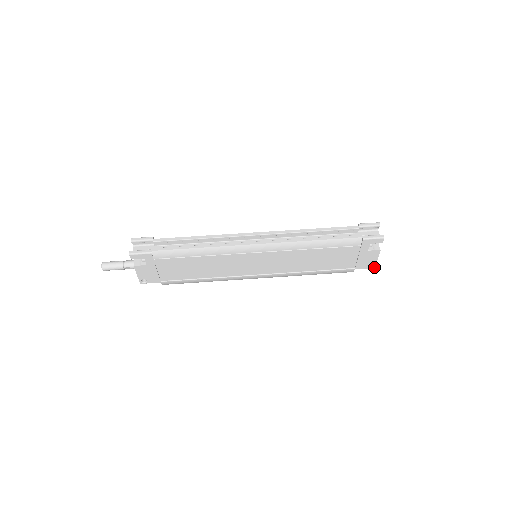
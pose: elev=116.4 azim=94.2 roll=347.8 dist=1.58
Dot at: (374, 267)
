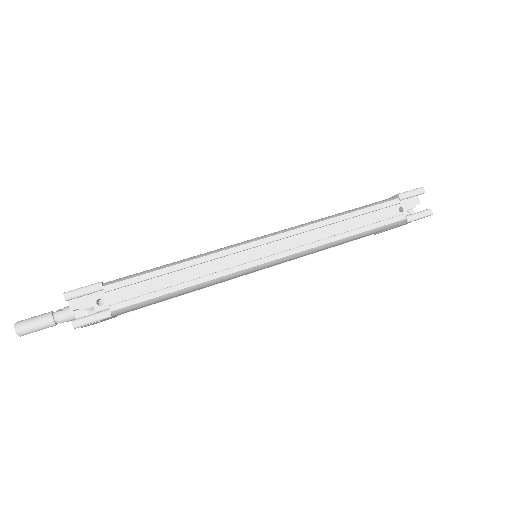
Dot at: occluded
